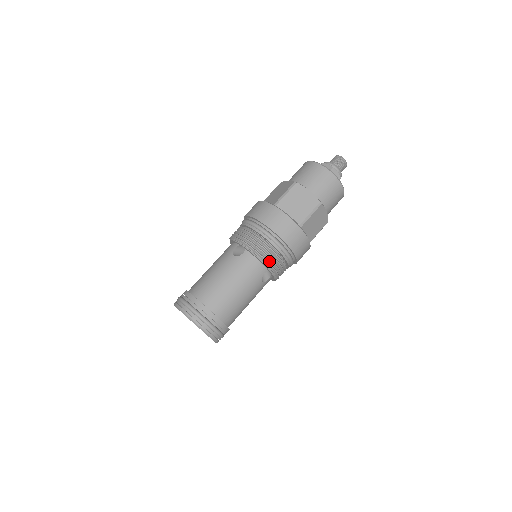
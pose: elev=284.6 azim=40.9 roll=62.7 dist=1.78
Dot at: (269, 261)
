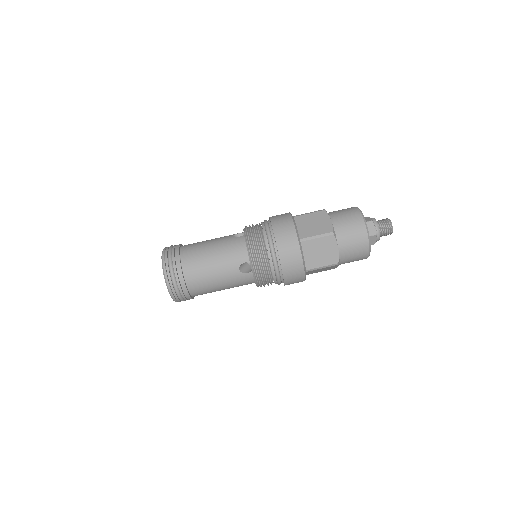
Dot at: (254, 252)
